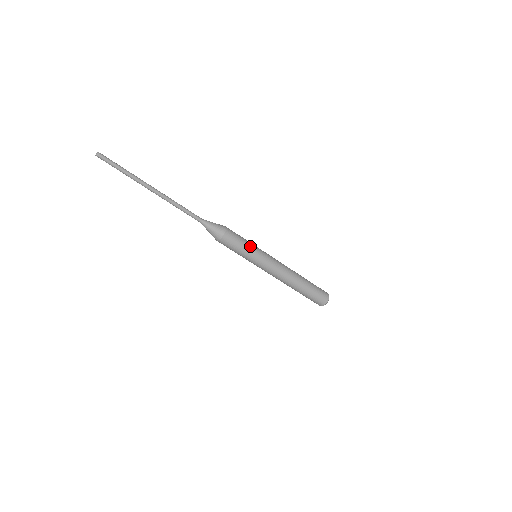
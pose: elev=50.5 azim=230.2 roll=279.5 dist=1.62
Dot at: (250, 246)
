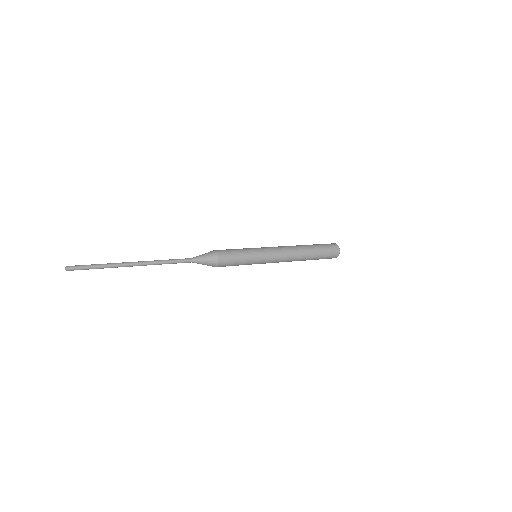
Dot at: (247, 258)
